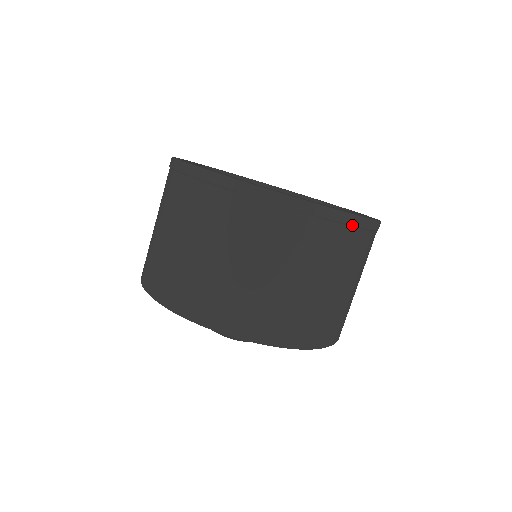
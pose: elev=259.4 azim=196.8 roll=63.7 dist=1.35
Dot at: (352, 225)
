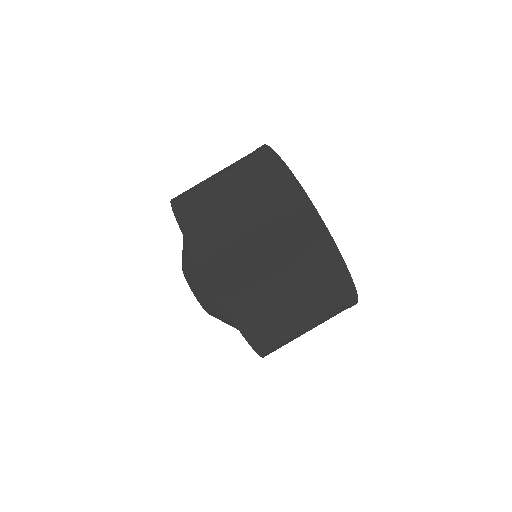
Dot at: (350, 307)
